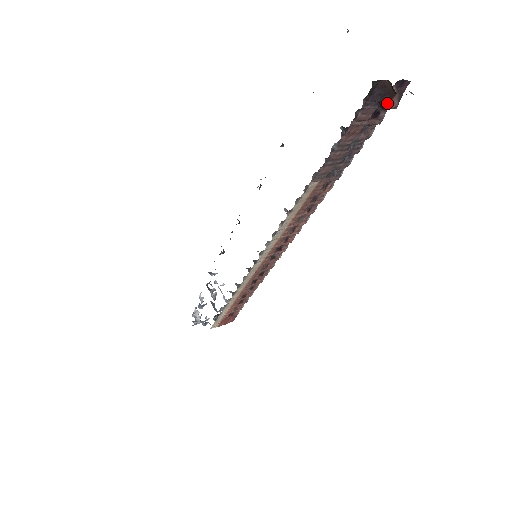
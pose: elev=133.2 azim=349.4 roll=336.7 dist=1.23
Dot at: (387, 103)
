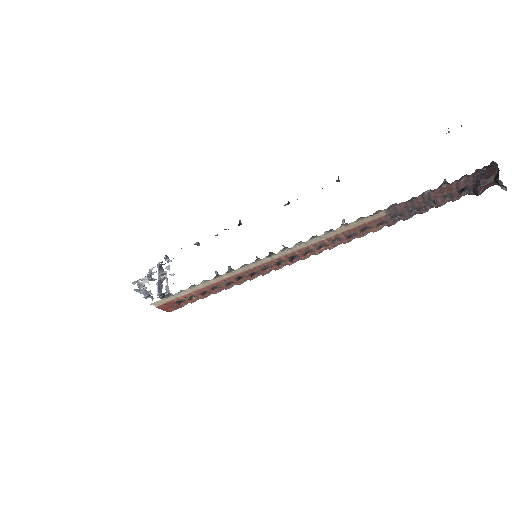
Dot at: (483, 185)
